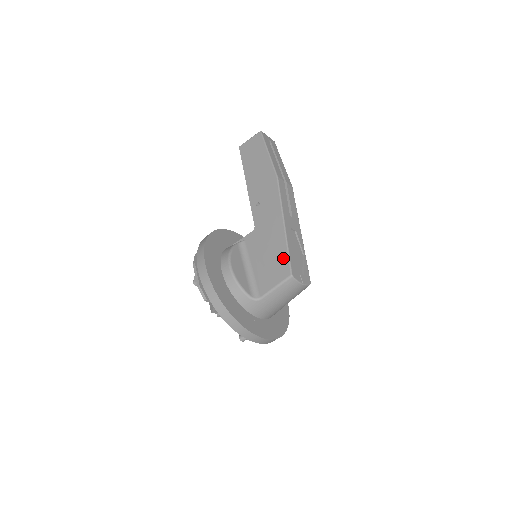
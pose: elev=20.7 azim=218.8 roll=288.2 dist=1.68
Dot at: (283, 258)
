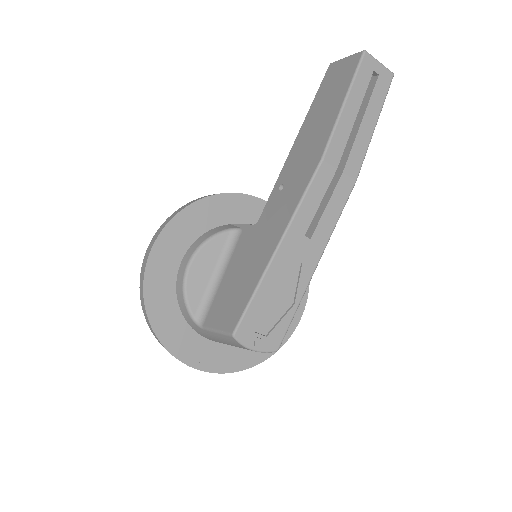
Dot at: (243, 300)
